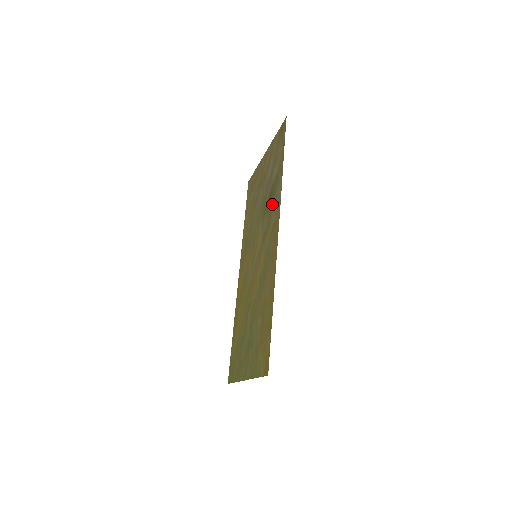
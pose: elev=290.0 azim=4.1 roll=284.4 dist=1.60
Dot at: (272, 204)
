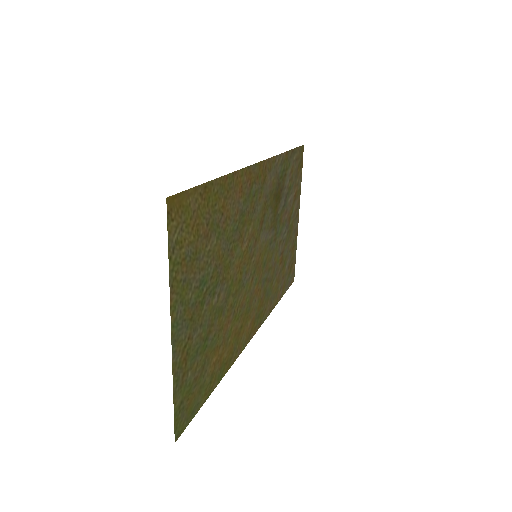
Dot at: (274, 188)
